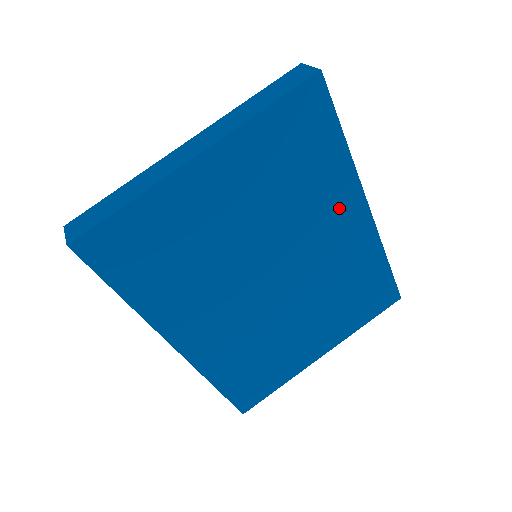
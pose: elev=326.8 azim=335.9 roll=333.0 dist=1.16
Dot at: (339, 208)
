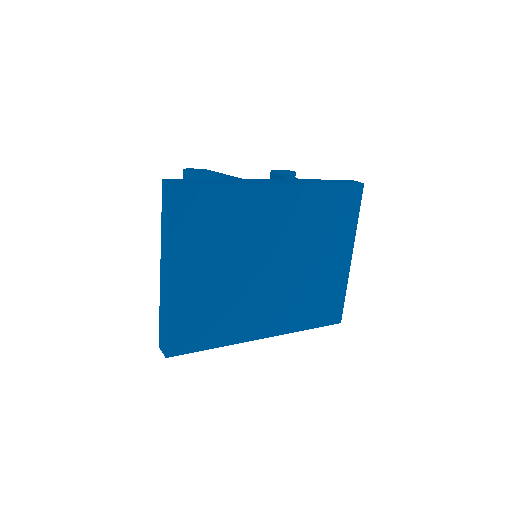
Dot at: (261, 205)
